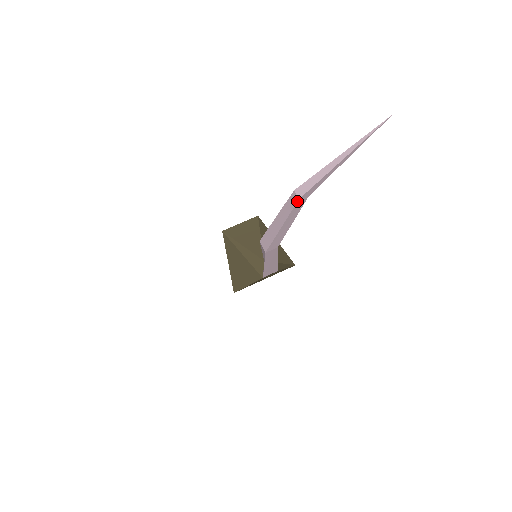
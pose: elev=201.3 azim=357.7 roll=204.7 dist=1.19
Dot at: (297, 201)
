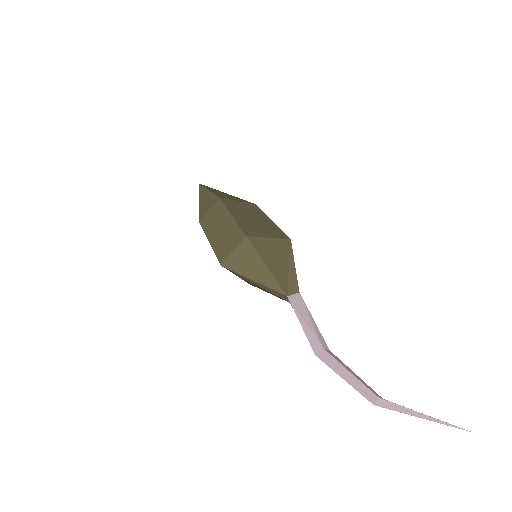
Dot at: (375, 405)
